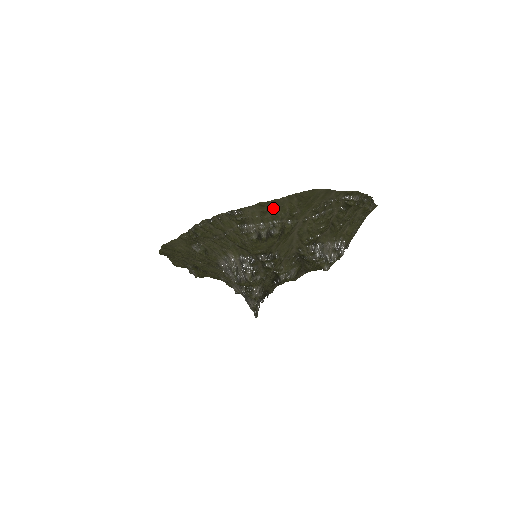
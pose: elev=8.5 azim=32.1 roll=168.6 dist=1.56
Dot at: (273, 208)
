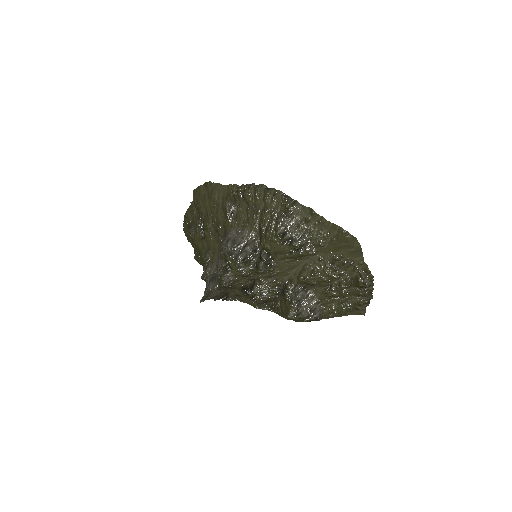
Dot at: (315, 224)
